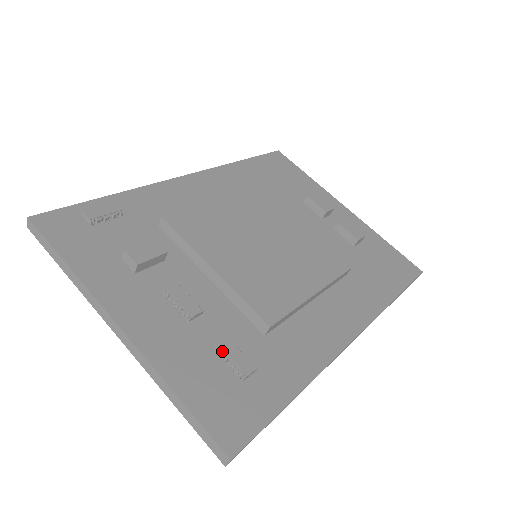
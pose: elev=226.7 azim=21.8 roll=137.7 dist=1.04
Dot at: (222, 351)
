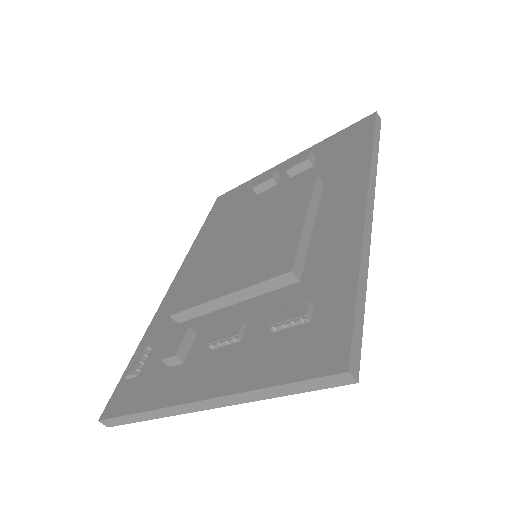
Dot at: (276, 325)
